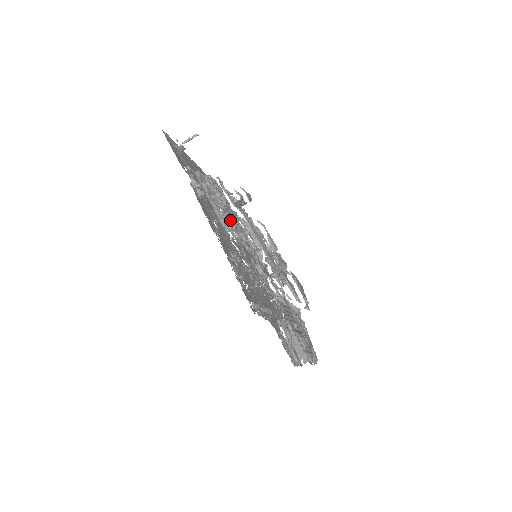
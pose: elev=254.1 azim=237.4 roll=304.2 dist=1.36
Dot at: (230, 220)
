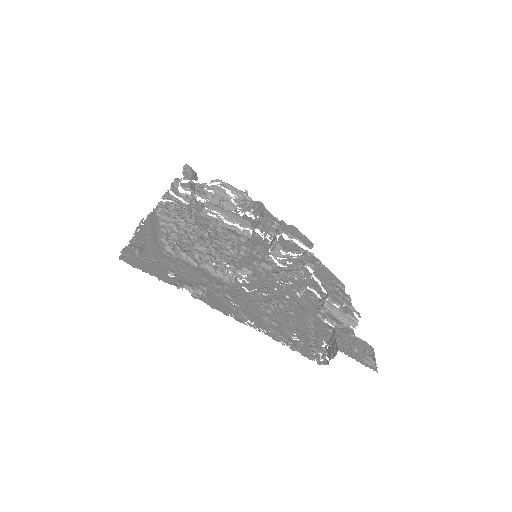
Dot at: (232, 273)
